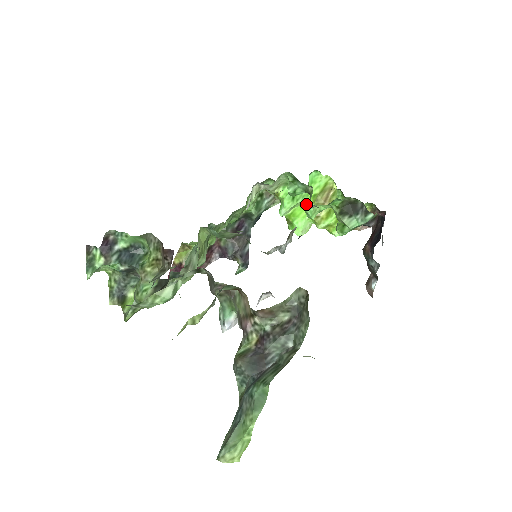
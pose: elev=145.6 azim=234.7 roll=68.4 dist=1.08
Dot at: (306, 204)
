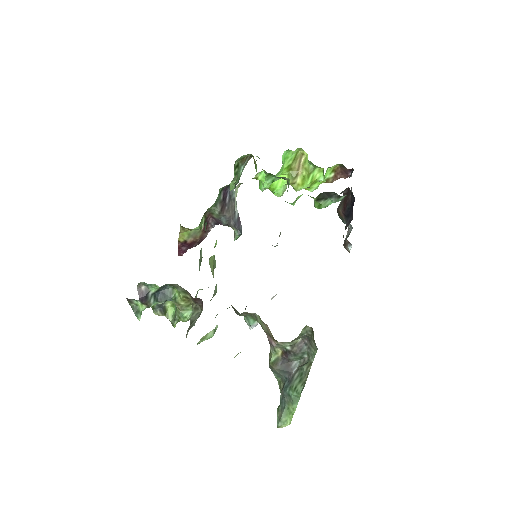
Dot at: (282, 174)
